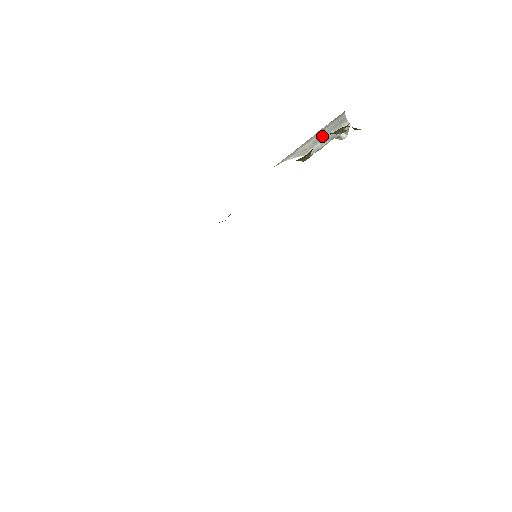
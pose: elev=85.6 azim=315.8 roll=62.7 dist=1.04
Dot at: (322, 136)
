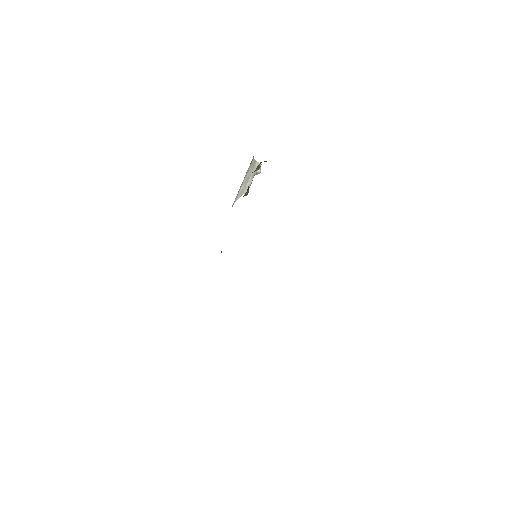
Dot at: (248, 177)
